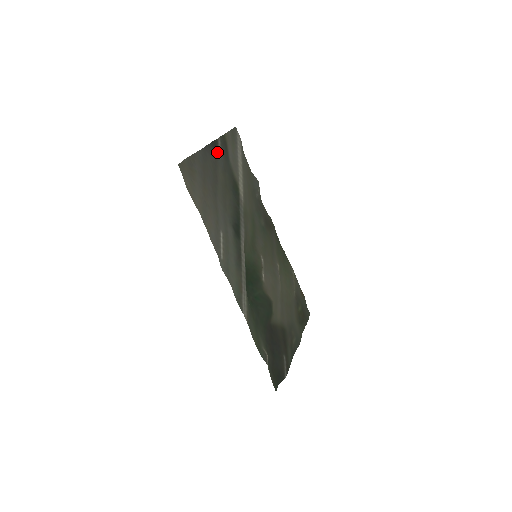
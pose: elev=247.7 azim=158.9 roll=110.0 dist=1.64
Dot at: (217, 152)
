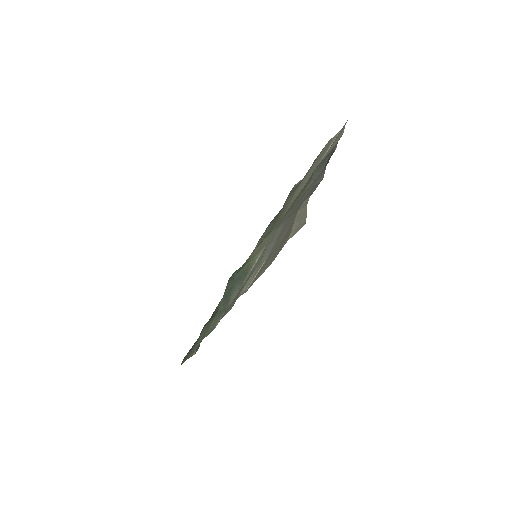
Dot at: (324, 167)
